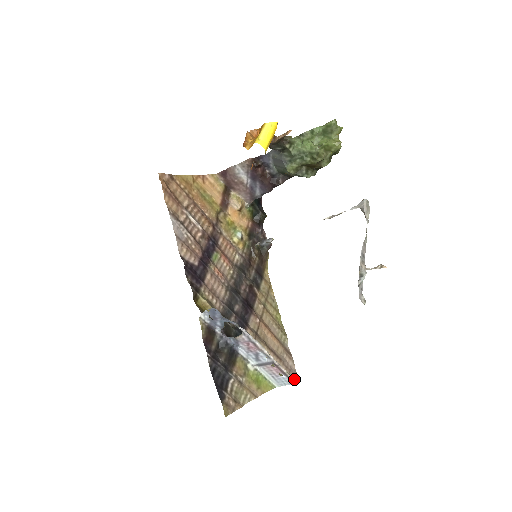
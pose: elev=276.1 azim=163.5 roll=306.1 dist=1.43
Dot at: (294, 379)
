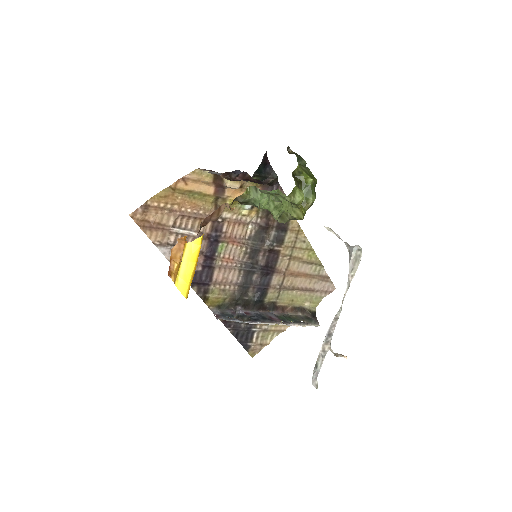
Dot at: (314, 325)
